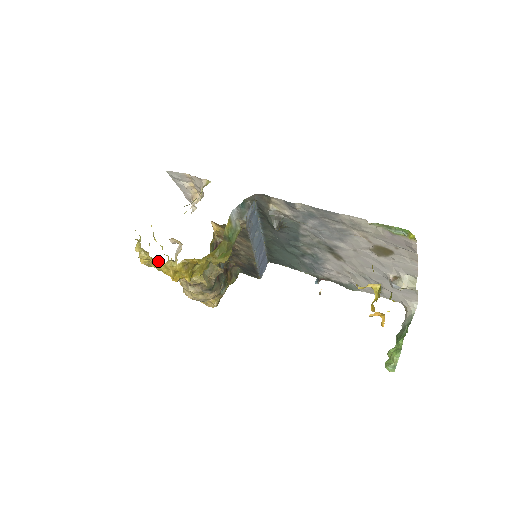
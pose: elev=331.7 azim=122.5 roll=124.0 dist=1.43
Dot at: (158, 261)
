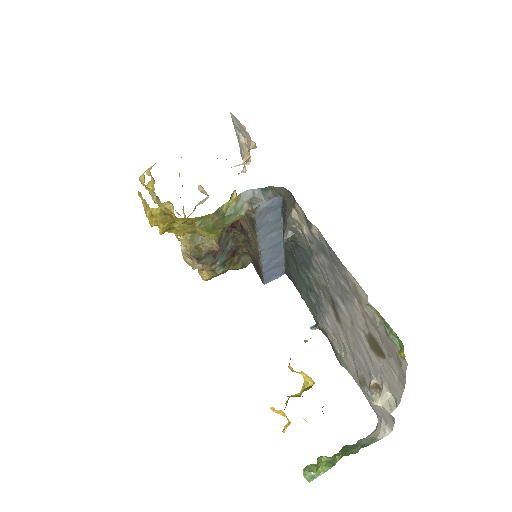
Dot at: (154, 195)
